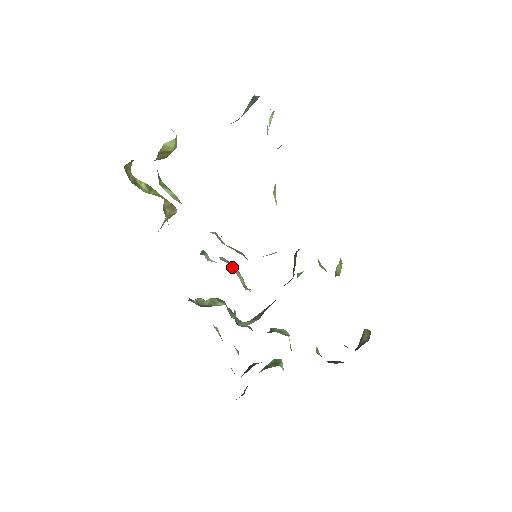
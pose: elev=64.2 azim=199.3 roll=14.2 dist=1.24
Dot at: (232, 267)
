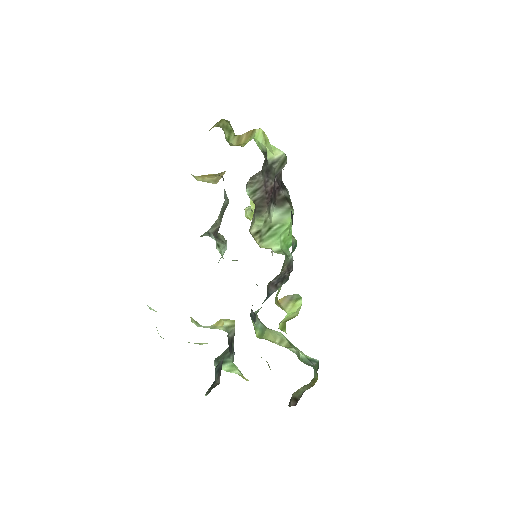
Dot at: occluded
